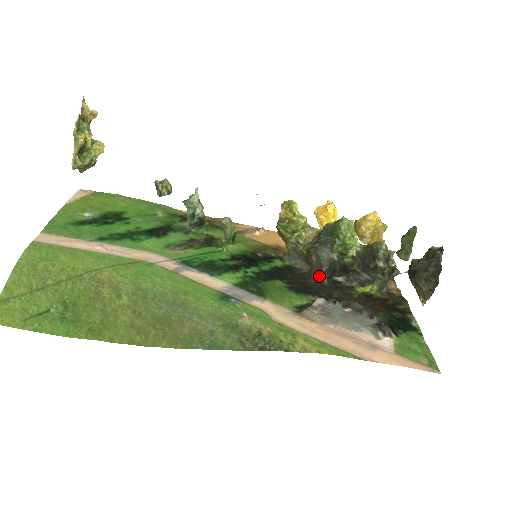
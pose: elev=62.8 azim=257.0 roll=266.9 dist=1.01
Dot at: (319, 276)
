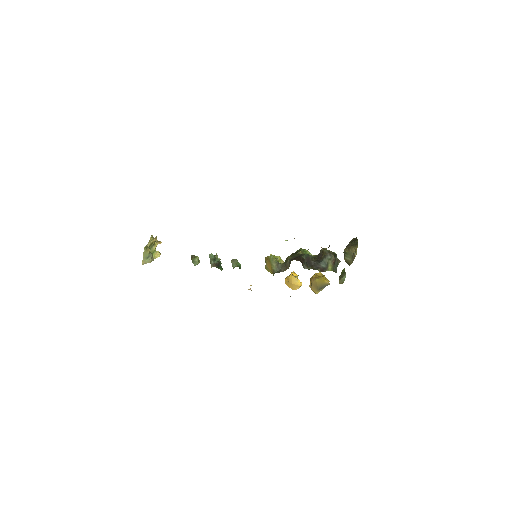
Dot at: occluded
